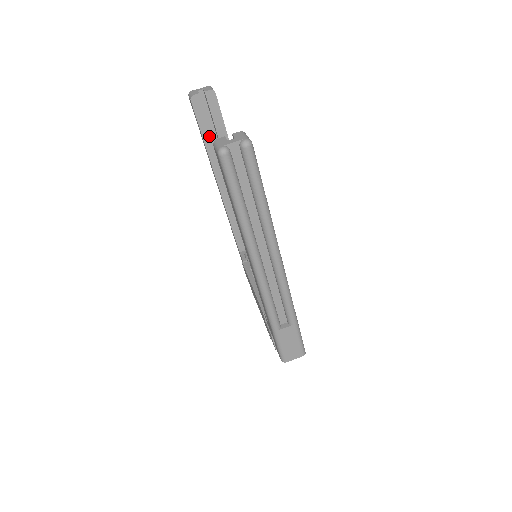
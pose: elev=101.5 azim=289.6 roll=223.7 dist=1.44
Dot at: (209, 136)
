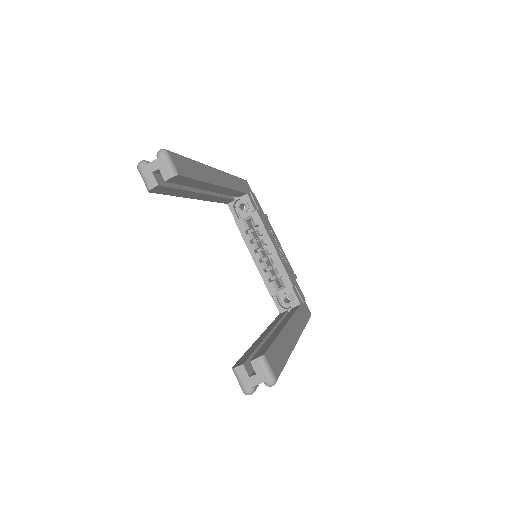
Dot at: (179, 191)
